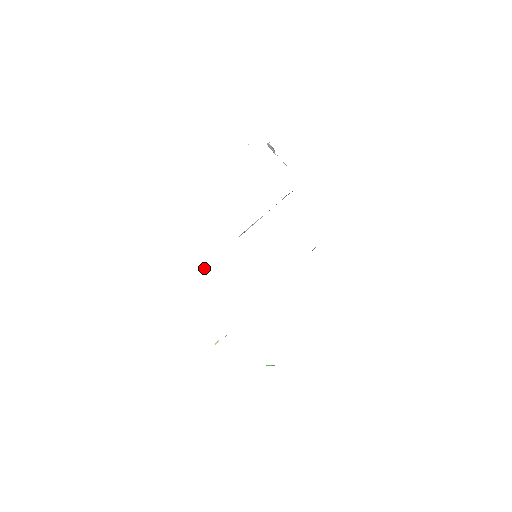
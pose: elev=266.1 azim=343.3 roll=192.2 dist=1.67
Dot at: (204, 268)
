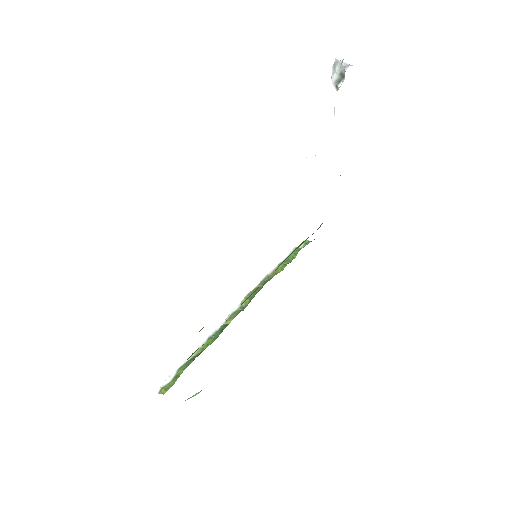
Dot at: occluded
